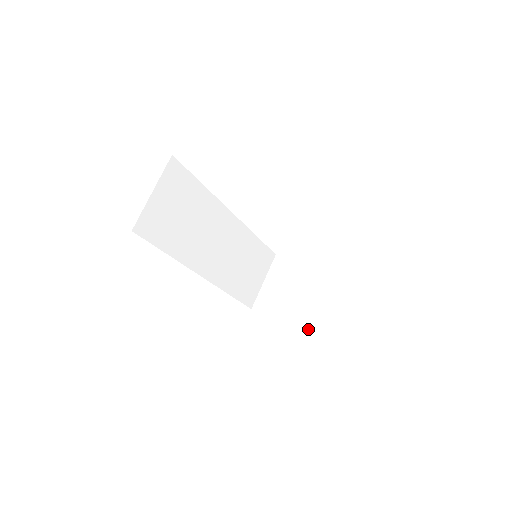
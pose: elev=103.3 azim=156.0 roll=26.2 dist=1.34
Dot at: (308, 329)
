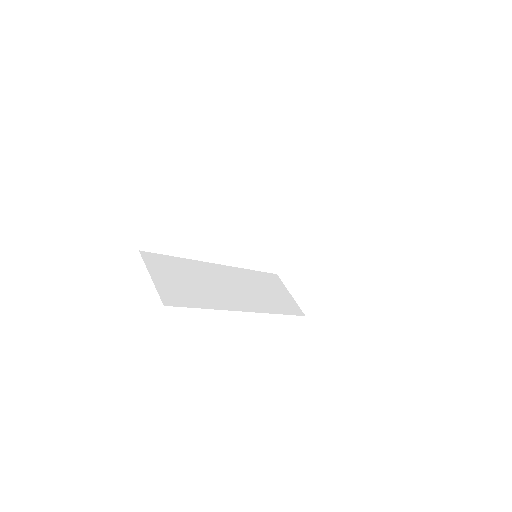
Dot at: (346, 273)
